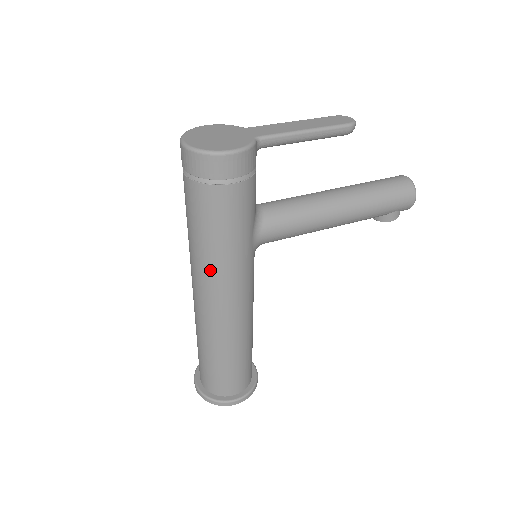
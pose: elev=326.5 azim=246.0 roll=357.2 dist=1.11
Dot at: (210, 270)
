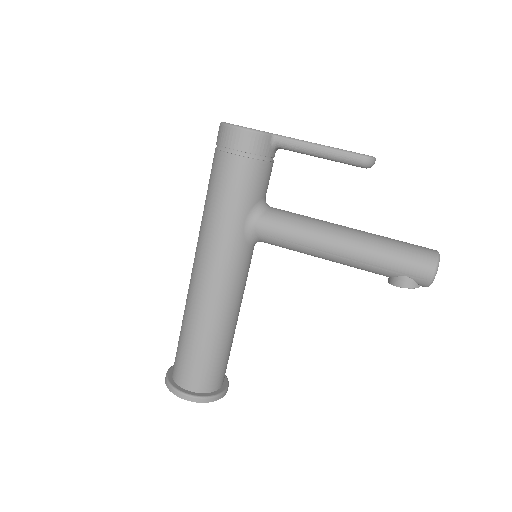
Dot at: (203, 232)
